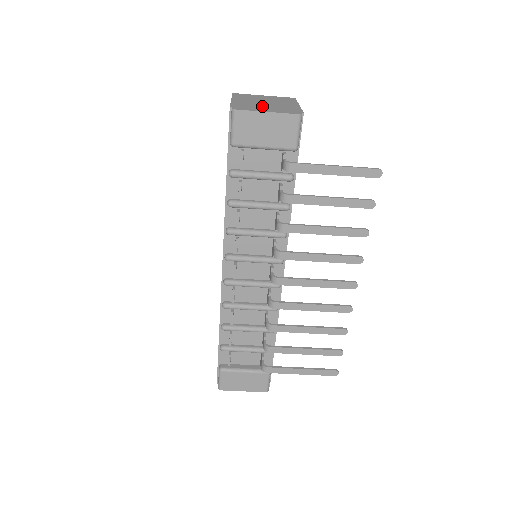
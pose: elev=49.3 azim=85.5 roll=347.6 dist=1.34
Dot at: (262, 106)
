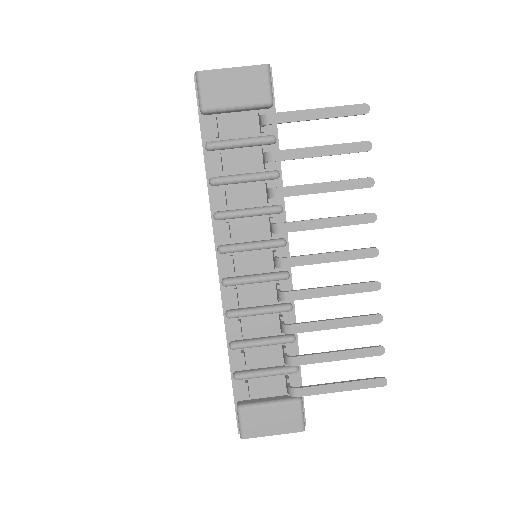
Dot at: occluded
